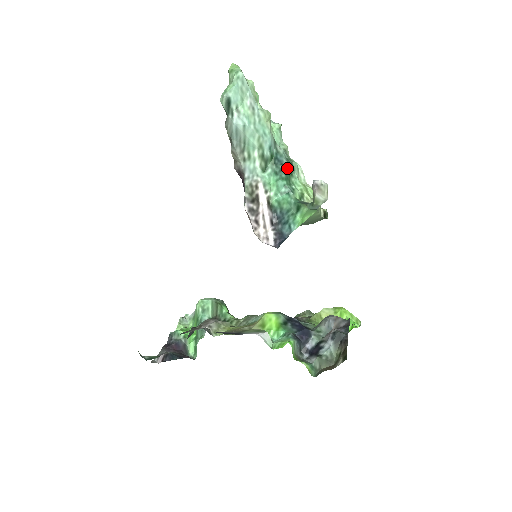
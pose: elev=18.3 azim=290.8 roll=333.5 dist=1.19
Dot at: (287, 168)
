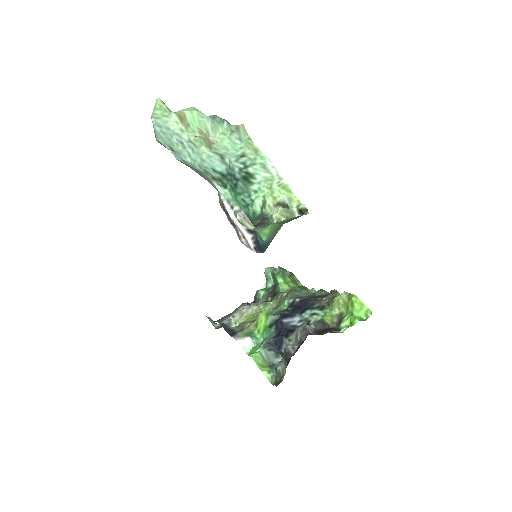
Dot at: (240, 181)
